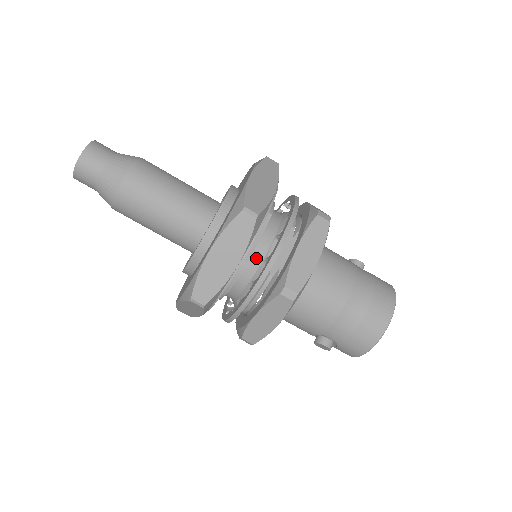
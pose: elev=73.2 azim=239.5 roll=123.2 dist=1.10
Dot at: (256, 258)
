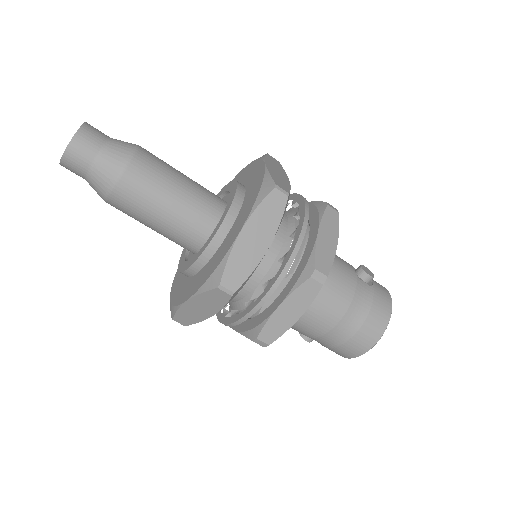
Dot at: (241, 292)
